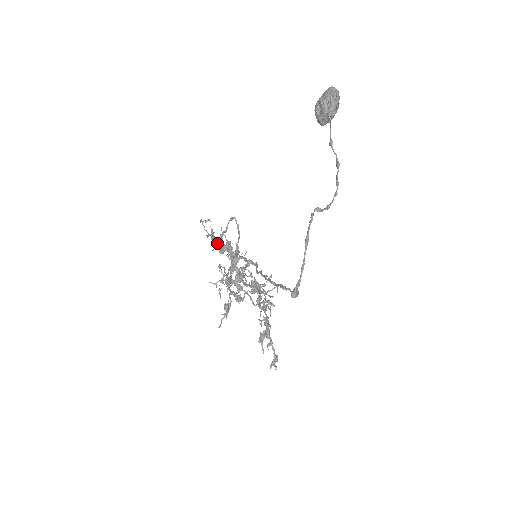
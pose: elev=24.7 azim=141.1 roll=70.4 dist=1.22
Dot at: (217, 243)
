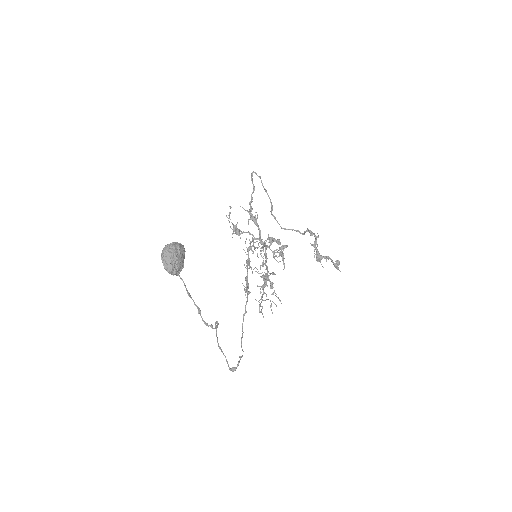
Dot at: (242, 233)
